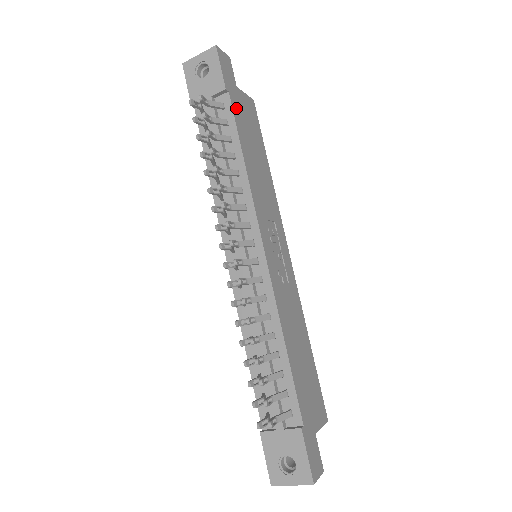
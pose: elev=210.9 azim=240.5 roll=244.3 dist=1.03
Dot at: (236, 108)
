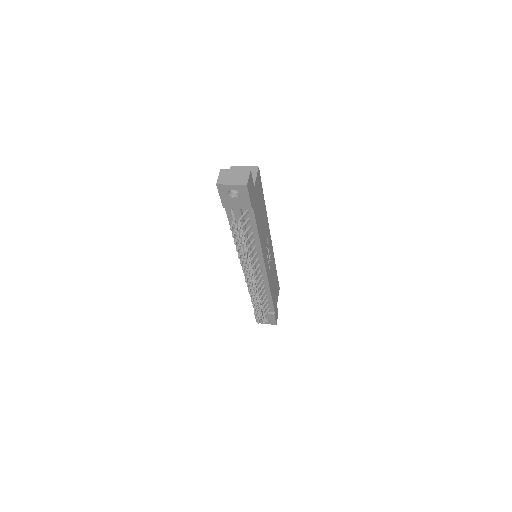
Dot at: (255, 208)
